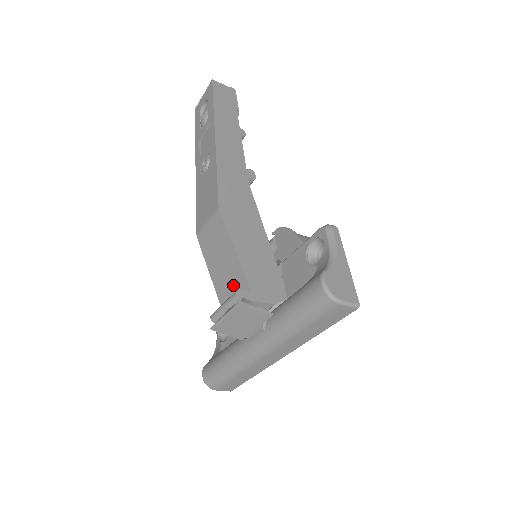
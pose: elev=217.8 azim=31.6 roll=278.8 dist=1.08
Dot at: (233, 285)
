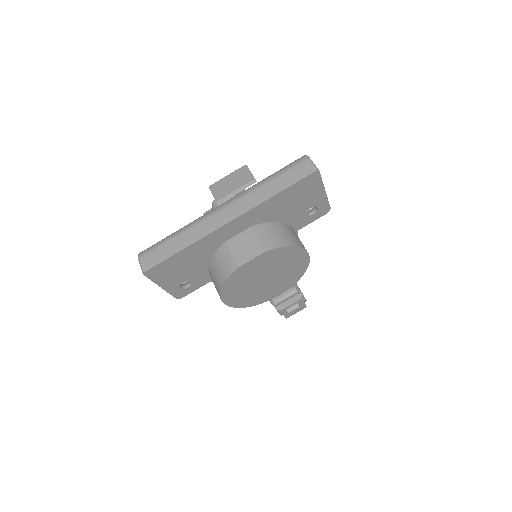
Dot at: occluded
